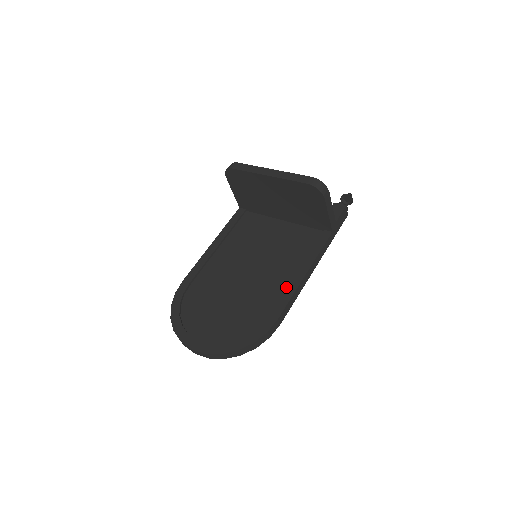
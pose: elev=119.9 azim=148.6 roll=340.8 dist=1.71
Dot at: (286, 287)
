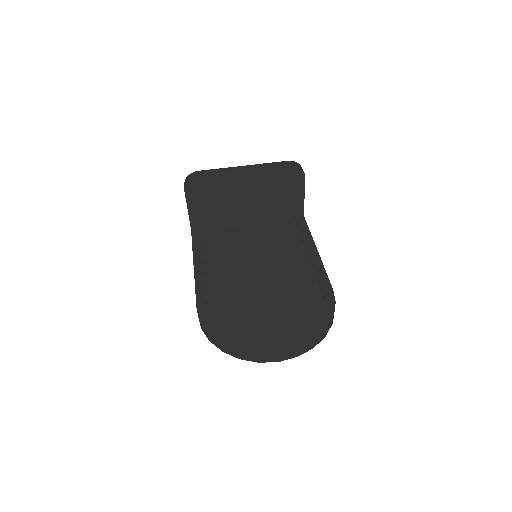
Dot at: (310, 266)
